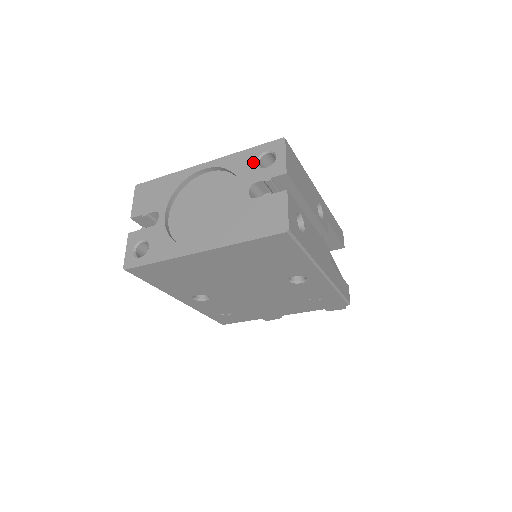
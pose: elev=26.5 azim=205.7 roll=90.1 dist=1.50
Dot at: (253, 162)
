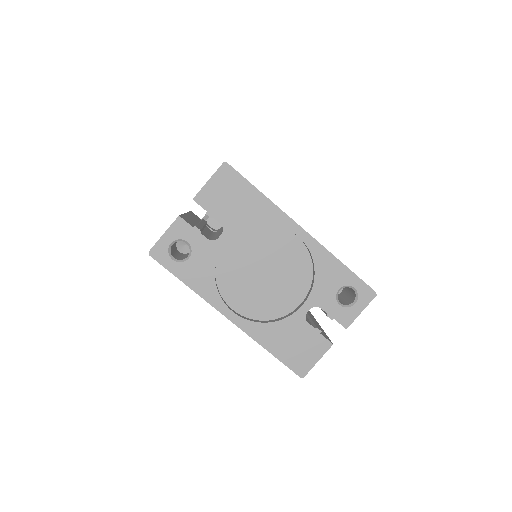
Dot at: (337, 286)
